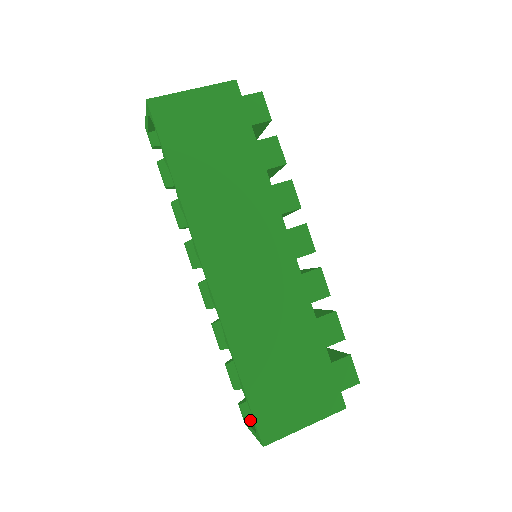
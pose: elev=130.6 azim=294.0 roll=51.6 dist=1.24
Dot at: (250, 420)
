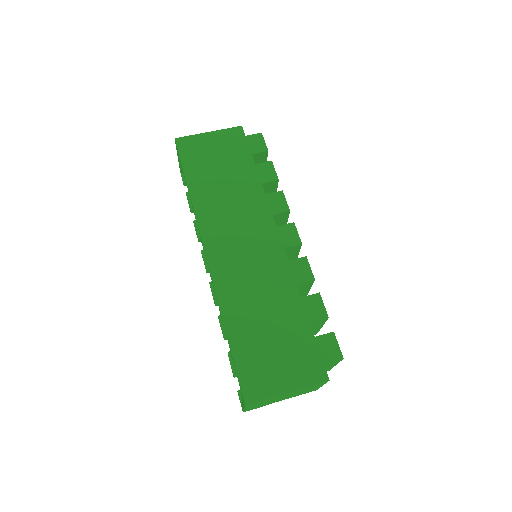
Dot at: occluded
